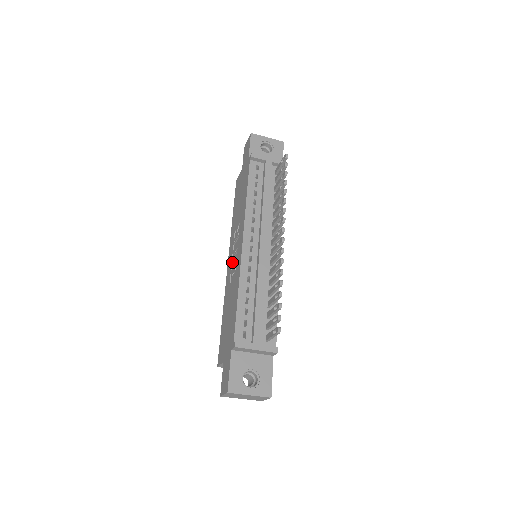
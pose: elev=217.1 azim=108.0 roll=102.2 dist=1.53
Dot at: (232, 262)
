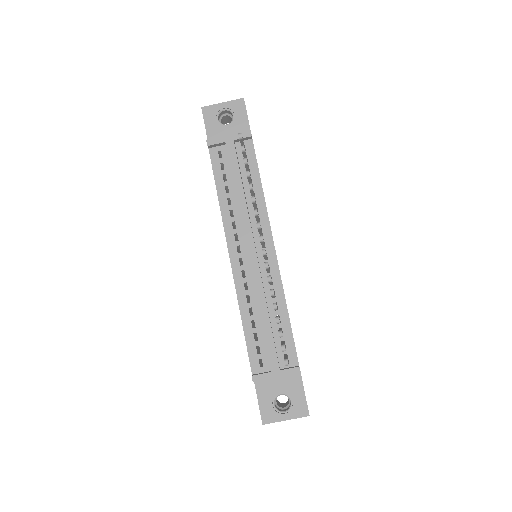
Dot at: occluded
